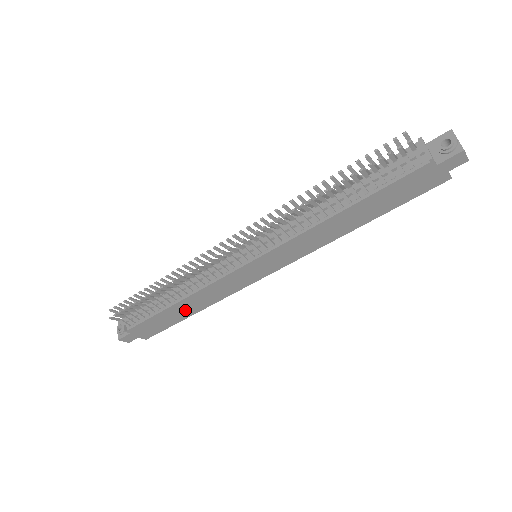
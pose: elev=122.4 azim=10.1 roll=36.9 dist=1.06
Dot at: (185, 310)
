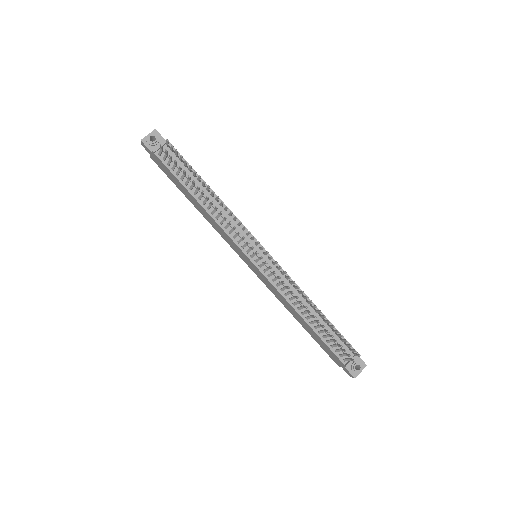
Dot at: (193, 201)
